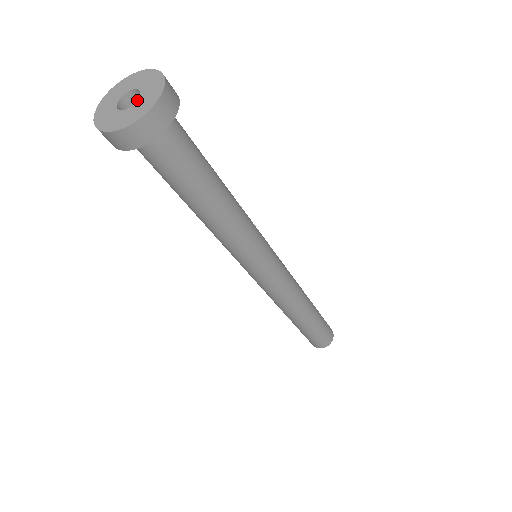
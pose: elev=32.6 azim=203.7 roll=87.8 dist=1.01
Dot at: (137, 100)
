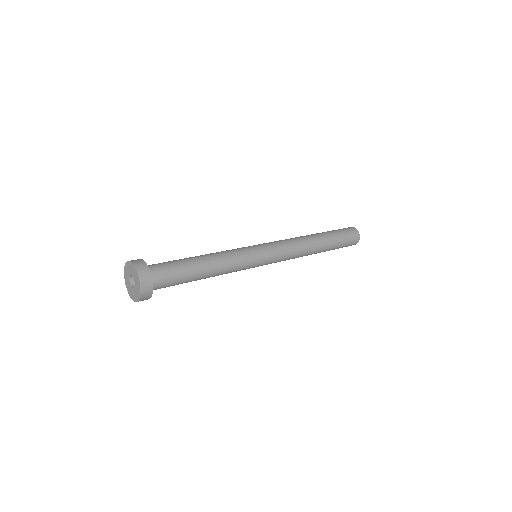
Dot at: (132, 288)
